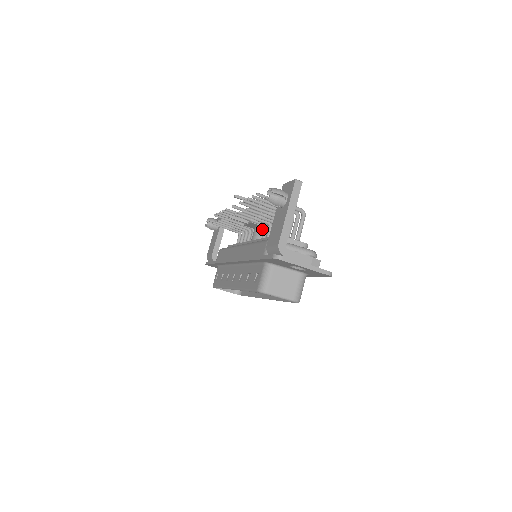
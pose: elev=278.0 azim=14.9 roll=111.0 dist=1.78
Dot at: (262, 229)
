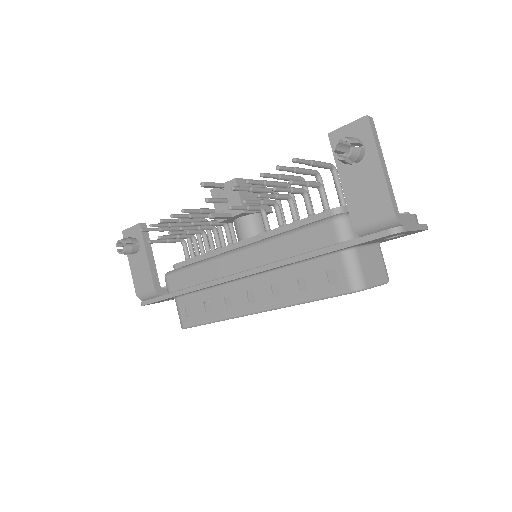
Dot at: (253, 217)
